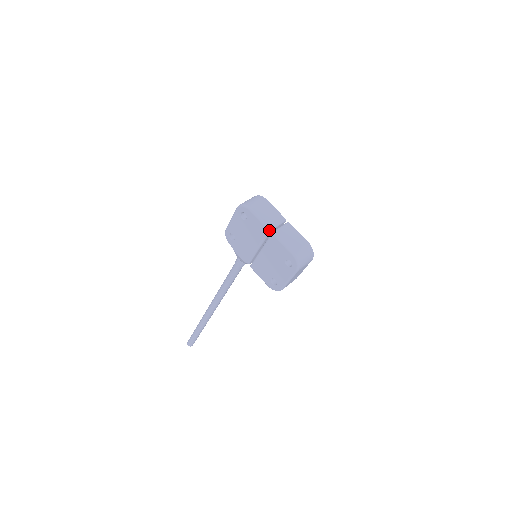
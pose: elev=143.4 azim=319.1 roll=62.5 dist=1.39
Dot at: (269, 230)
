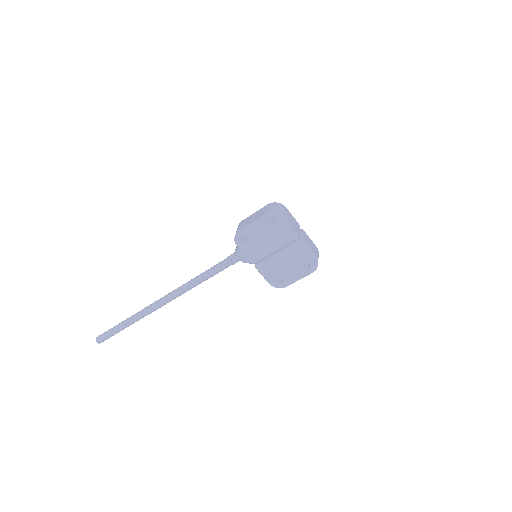
Dot at: (298, 237)
